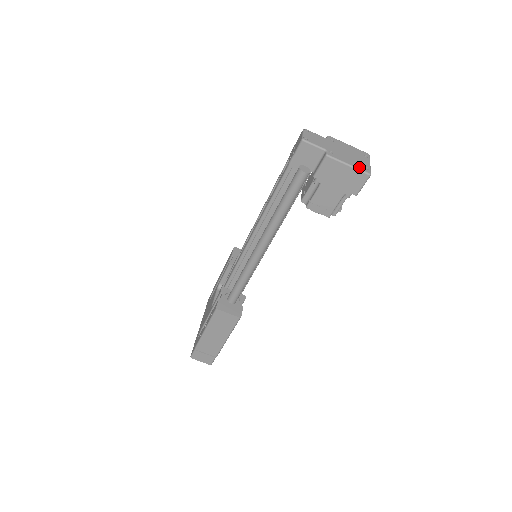
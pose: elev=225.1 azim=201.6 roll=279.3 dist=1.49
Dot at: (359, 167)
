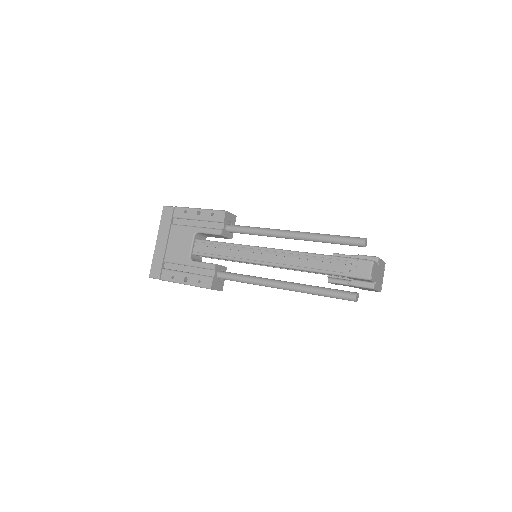
Dot at: (380, 289)
